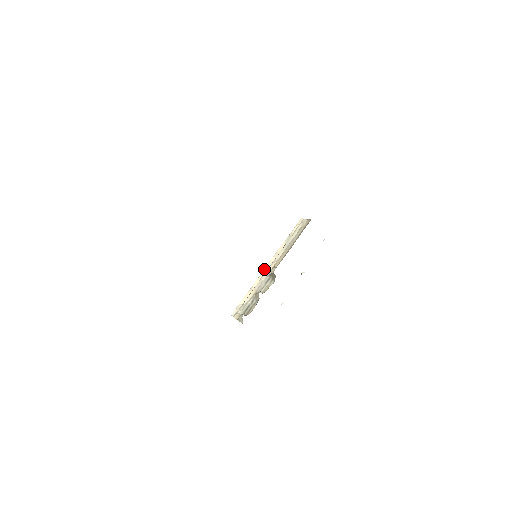
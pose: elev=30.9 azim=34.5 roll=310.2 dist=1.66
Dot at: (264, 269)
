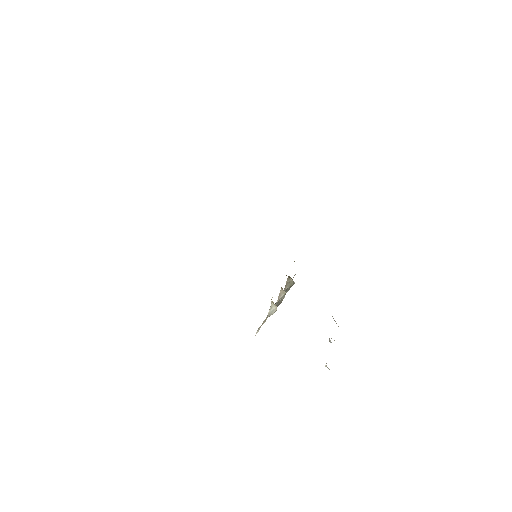
Dot at: occluded
